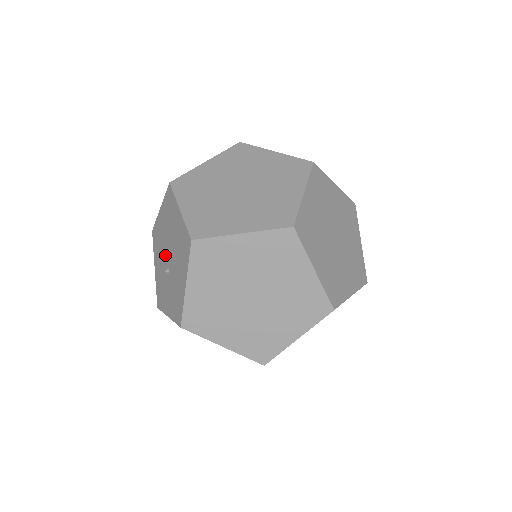
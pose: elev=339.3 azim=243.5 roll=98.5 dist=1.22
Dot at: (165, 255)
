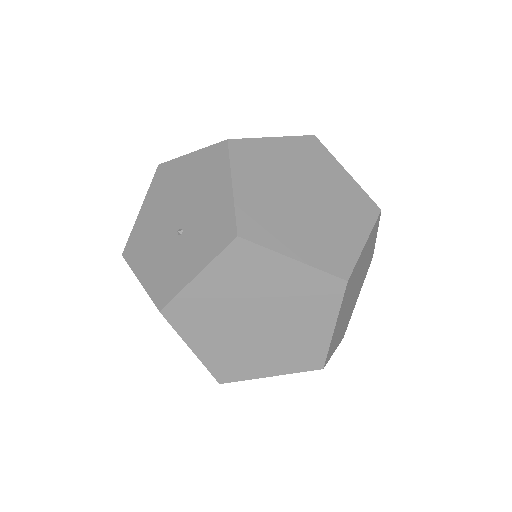
Dot at: (167, 228)
